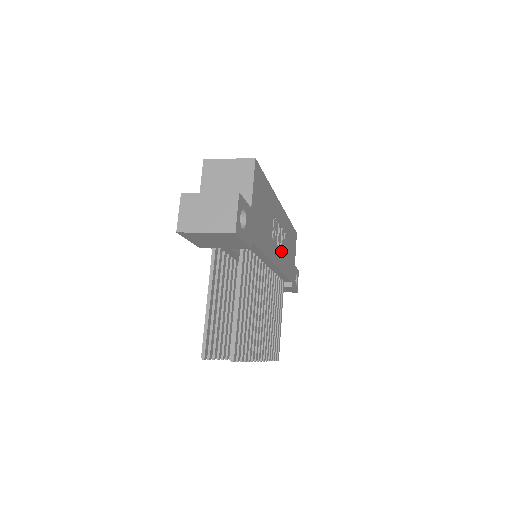
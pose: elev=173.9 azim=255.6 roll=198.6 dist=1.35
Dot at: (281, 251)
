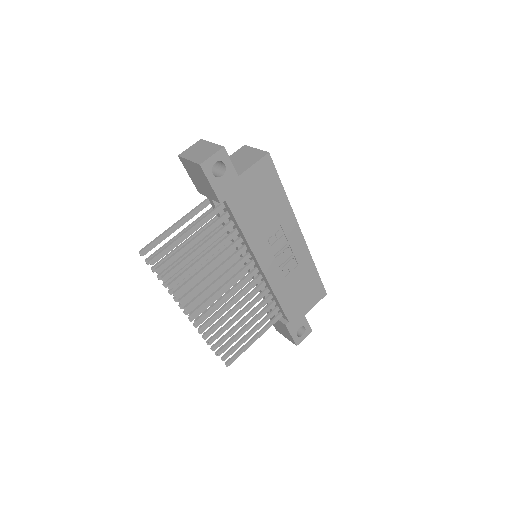
Dot at: (279, 269)
